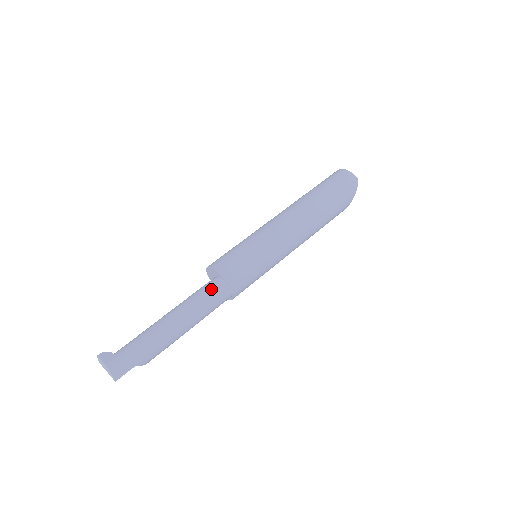
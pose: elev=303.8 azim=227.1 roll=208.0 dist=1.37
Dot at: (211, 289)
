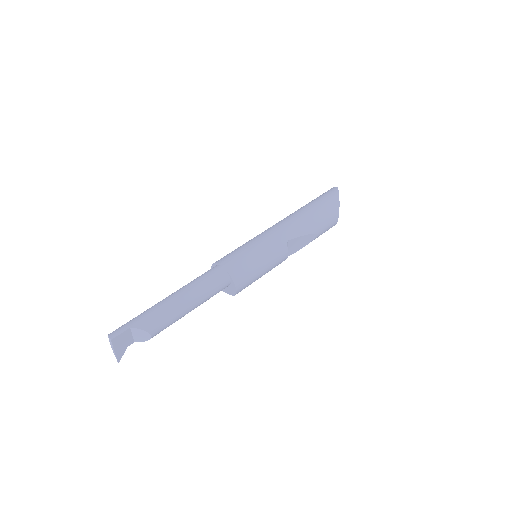
Dot at: (205, 272)
